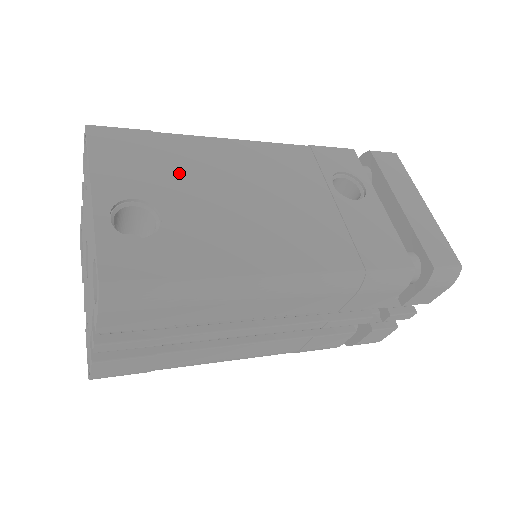
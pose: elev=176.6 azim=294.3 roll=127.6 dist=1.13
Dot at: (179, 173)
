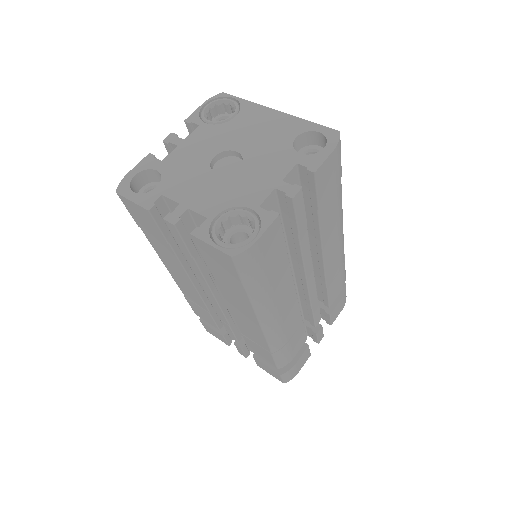
Dot at: occluded
